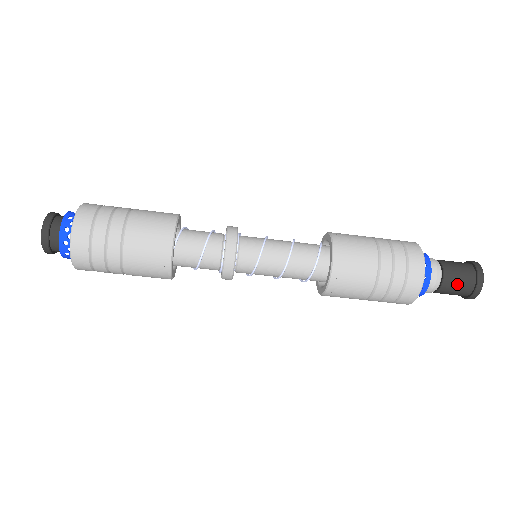
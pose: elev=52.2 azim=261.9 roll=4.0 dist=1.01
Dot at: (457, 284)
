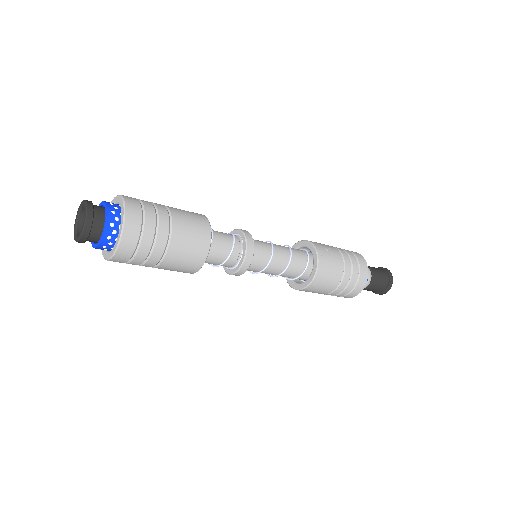
Dot at: occluded
